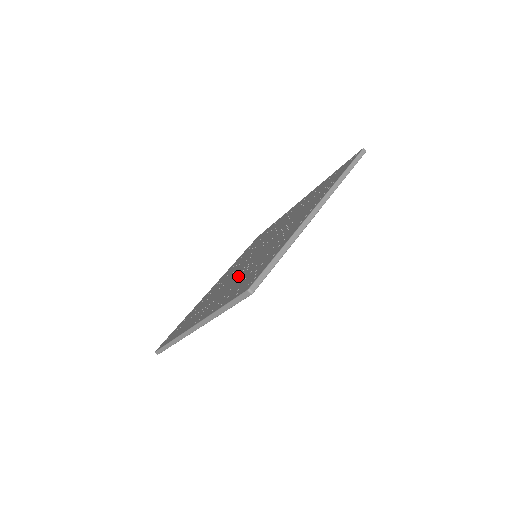
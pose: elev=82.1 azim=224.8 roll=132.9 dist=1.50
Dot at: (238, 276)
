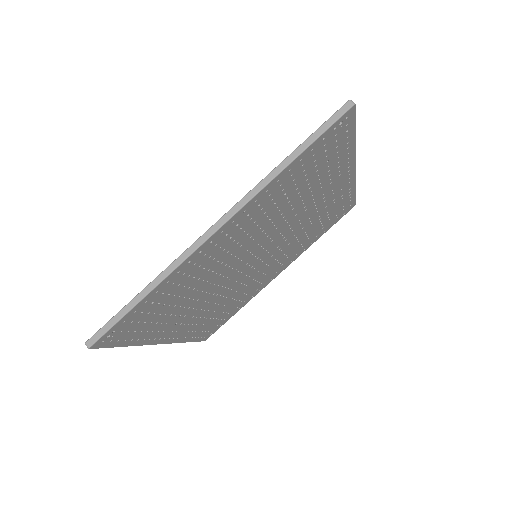
Dot at: occluded
